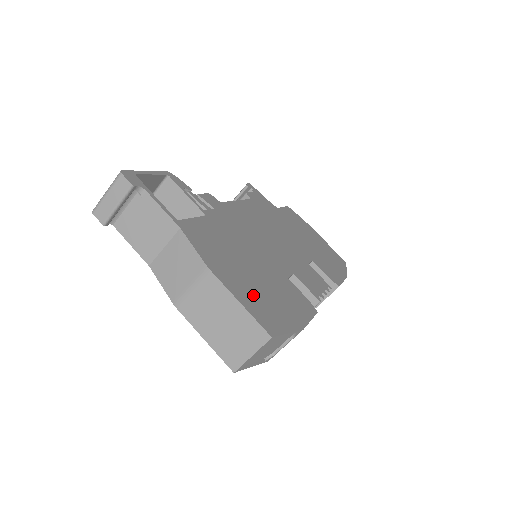
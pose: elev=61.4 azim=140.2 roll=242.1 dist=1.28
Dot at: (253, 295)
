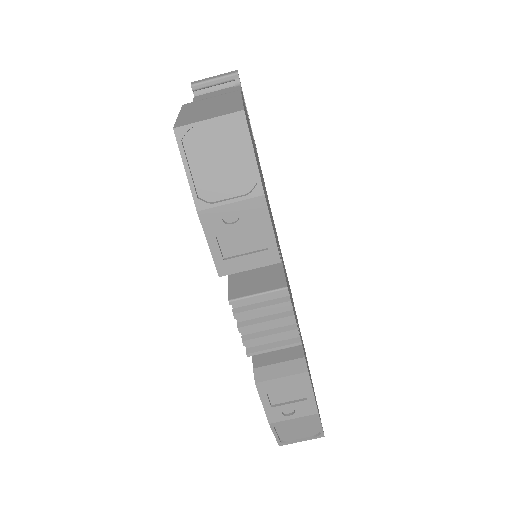
Dot at: occluded
